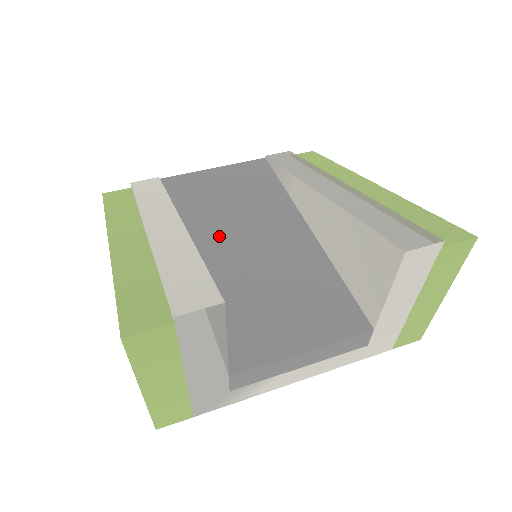
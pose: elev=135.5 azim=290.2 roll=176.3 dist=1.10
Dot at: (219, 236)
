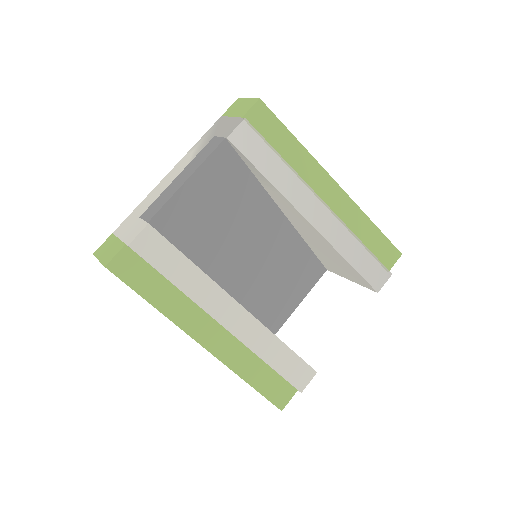
Dot at: (229, 257)
